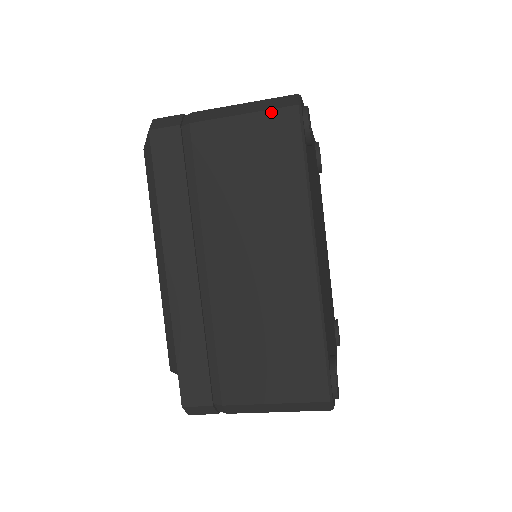
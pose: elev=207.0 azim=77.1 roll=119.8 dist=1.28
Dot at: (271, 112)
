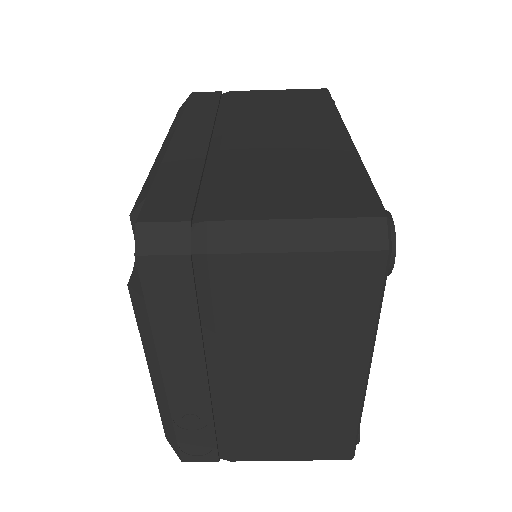
Dot at: (303, 90)
